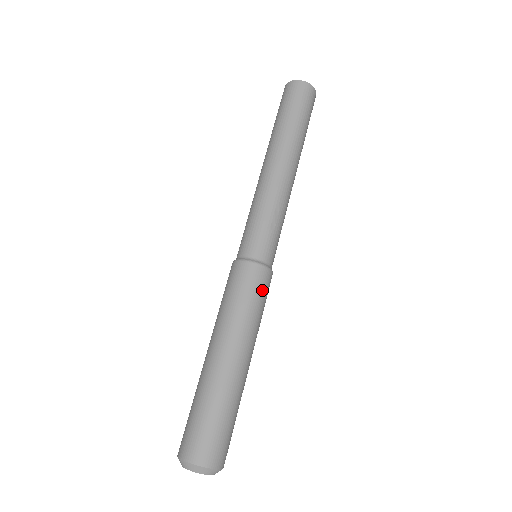
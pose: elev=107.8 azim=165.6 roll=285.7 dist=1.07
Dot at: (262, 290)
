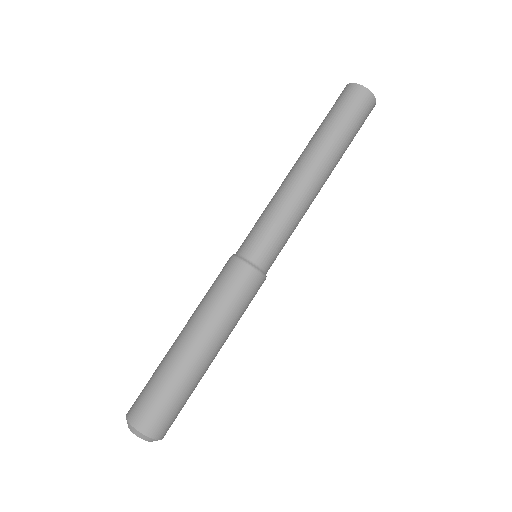
Dot at: occluded
